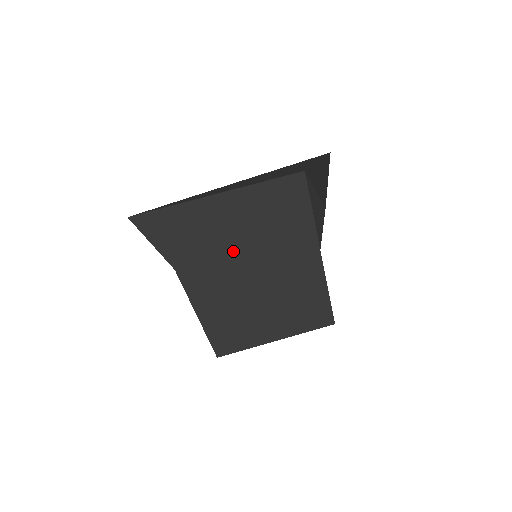
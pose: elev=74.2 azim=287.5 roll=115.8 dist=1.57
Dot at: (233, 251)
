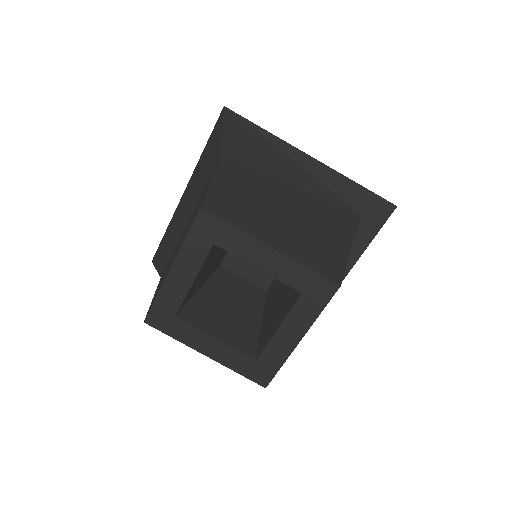
Dot at: (279, 188)
